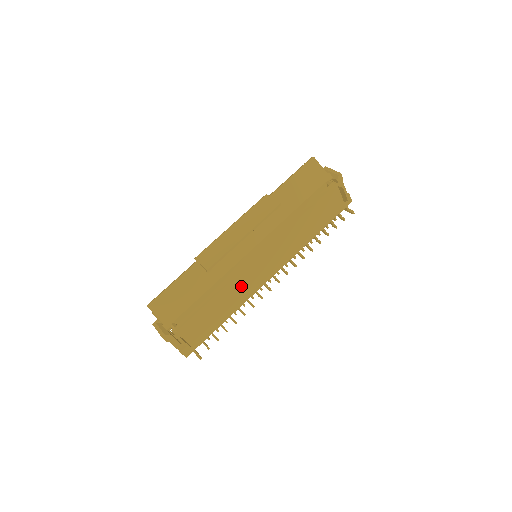
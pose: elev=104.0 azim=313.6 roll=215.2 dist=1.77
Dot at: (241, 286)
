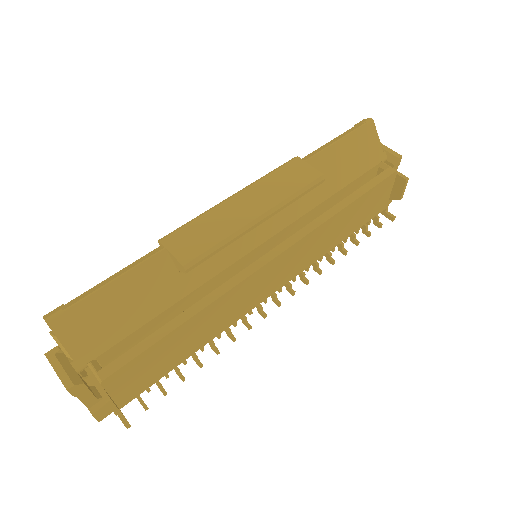
Dot at: (229, 306)
